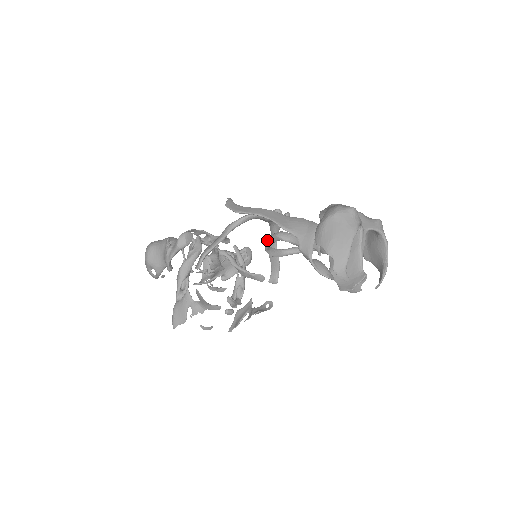
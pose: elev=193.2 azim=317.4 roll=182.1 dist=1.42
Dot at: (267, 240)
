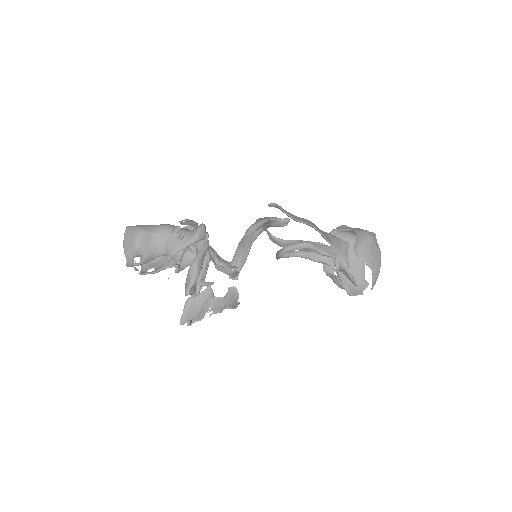
Dot at: (293, 246)
